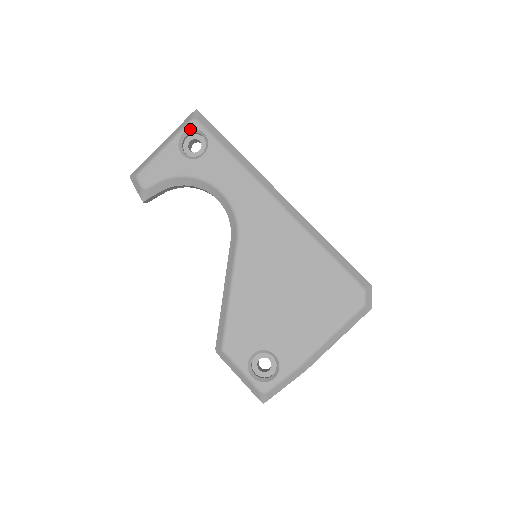
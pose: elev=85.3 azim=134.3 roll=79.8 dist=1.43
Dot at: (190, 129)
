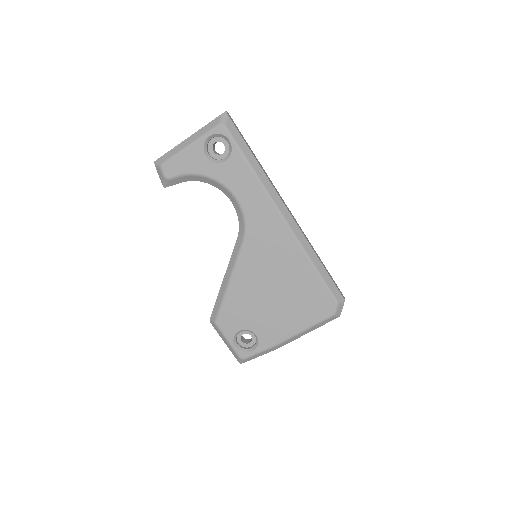
Dot at: (217, 133)
